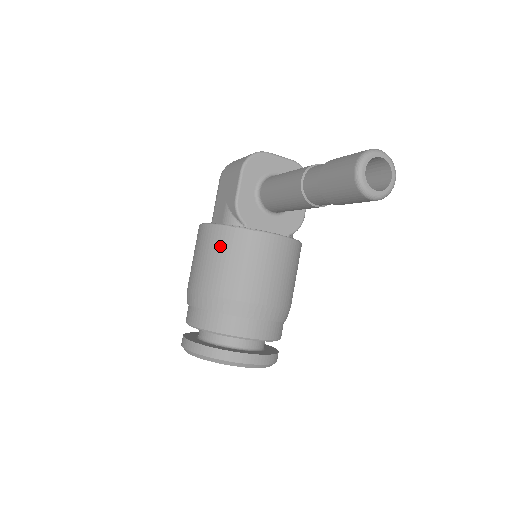
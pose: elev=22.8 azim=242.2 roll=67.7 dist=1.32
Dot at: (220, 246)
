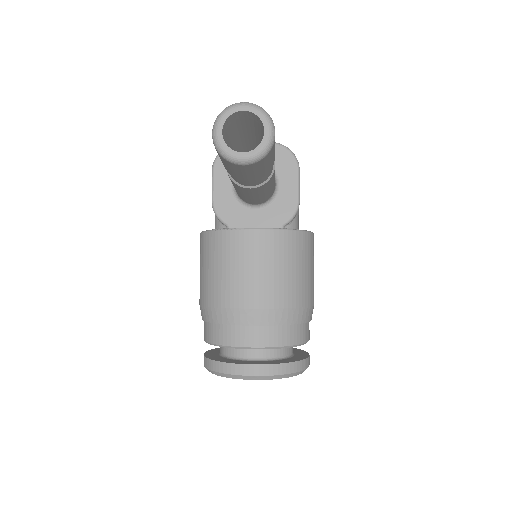
Dot at: (206, 253)
